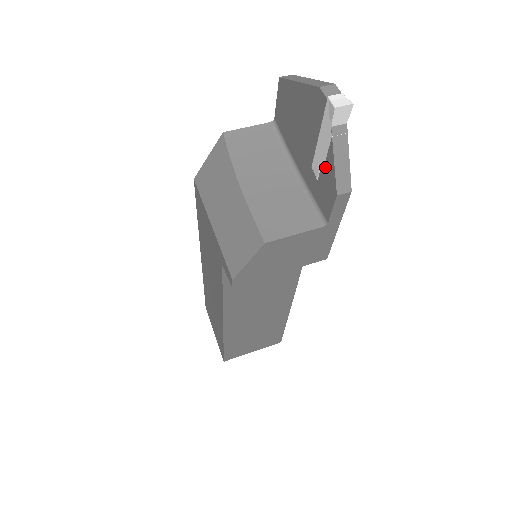
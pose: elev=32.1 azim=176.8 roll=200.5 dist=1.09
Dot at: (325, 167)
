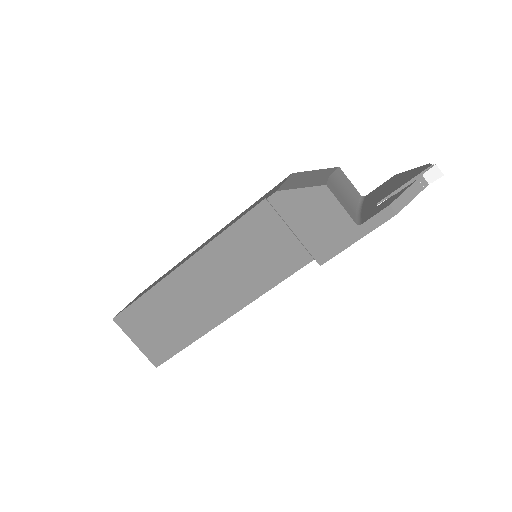
Dot at: (394, 196)
